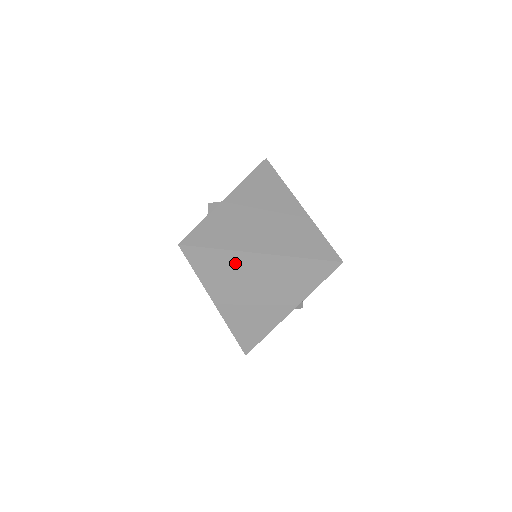
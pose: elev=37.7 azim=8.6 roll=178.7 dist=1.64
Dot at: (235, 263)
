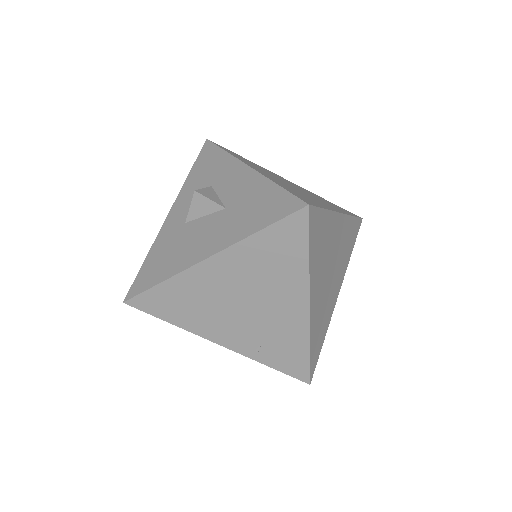
Dot at: (329, 231)
